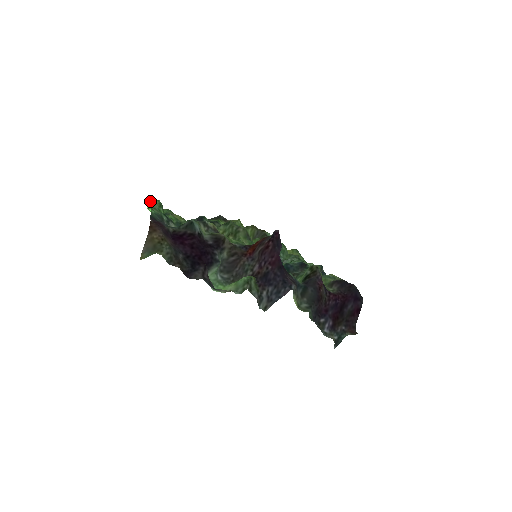
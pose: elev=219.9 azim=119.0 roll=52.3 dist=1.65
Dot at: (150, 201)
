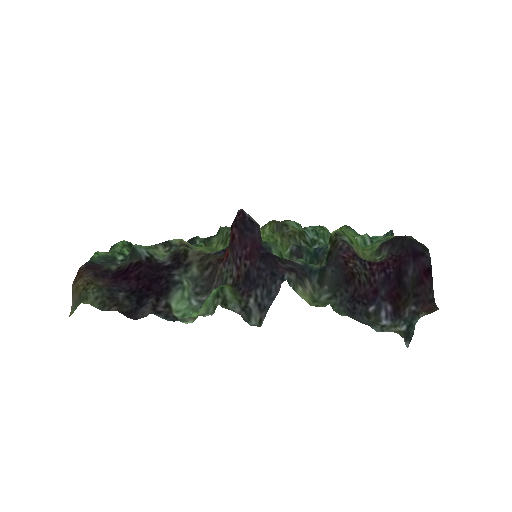
Dot at: (112, 246)
